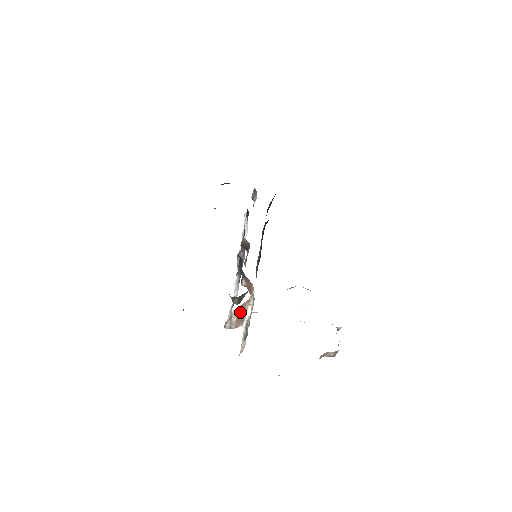
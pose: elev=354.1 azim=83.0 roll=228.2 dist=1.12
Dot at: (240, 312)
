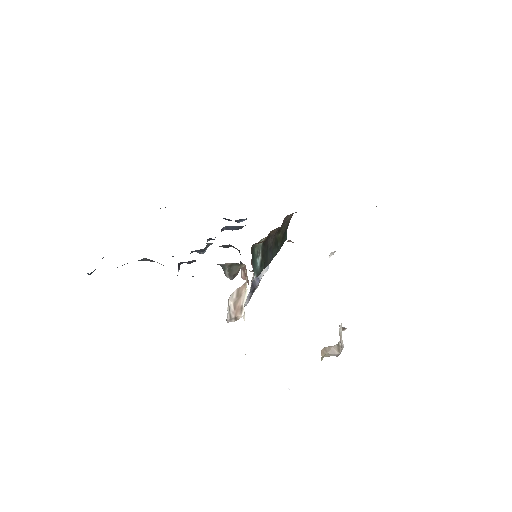
Dot at: (237, 297)
